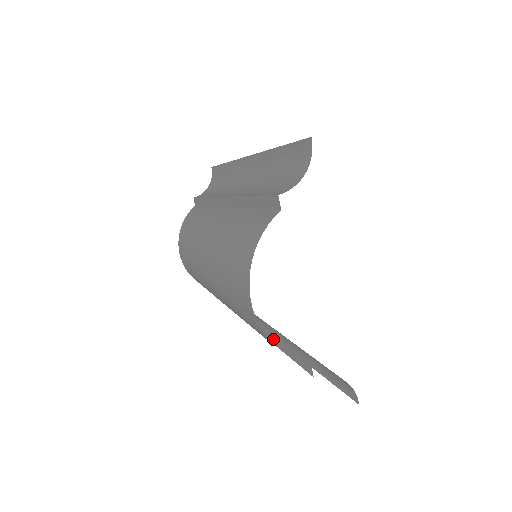
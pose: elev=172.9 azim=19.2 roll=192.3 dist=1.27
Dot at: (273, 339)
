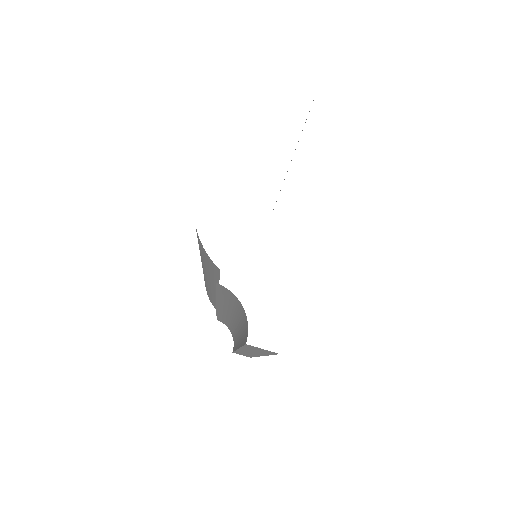
Dot at: occluded
